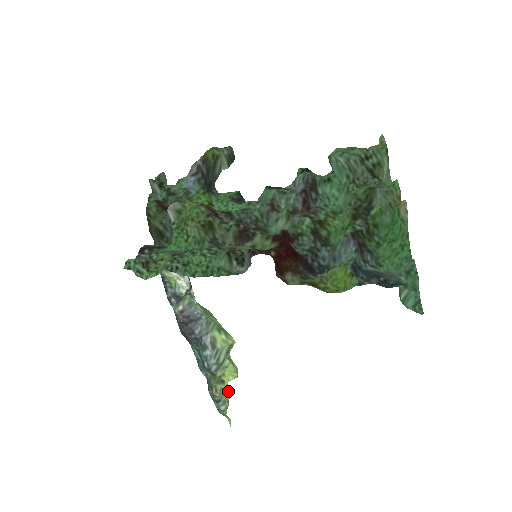
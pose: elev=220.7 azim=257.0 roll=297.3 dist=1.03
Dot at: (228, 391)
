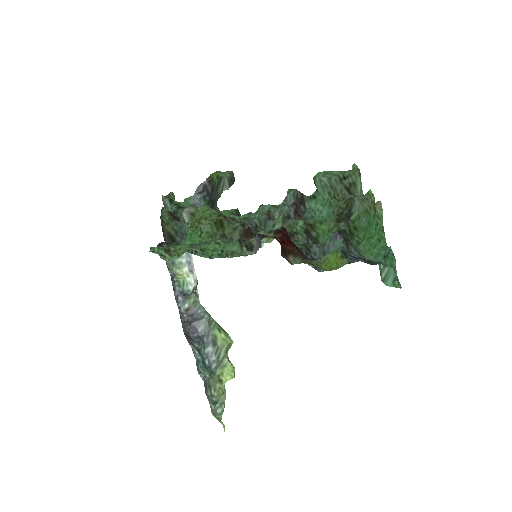
Dot at: (225, 393)
